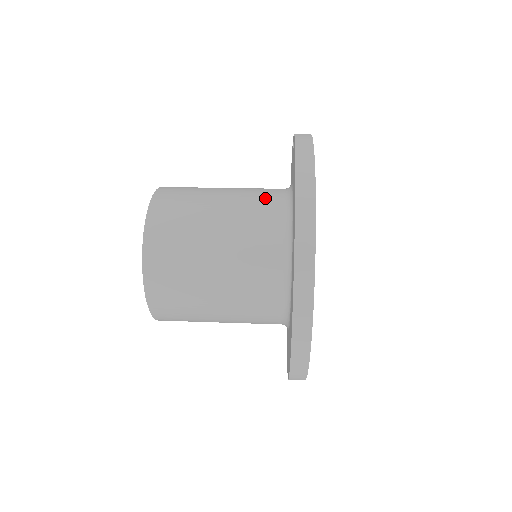
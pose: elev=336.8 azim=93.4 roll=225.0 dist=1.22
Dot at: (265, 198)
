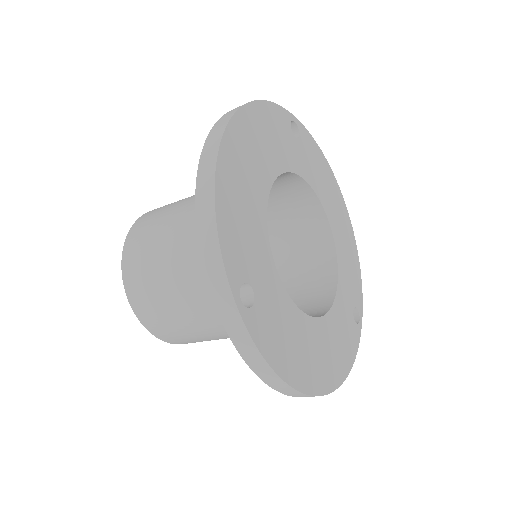
Dot at: occluded
